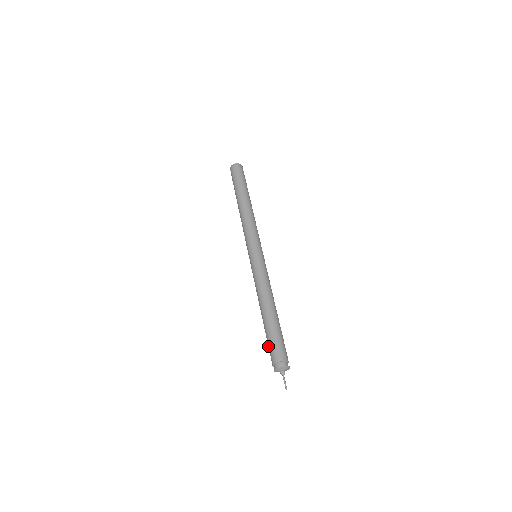
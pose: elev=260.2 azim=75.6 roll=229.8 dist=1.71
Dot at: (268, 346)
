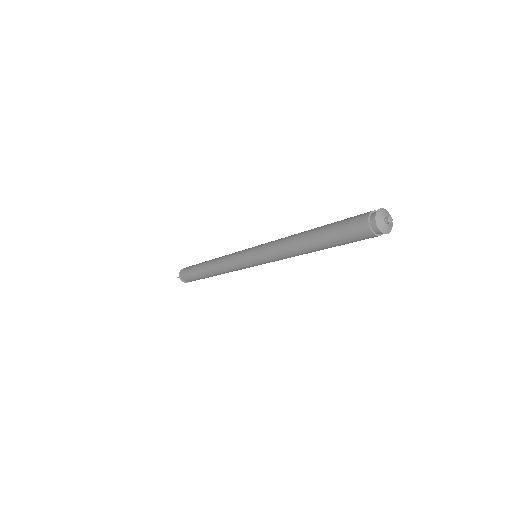
Dot at: (189, 272)
